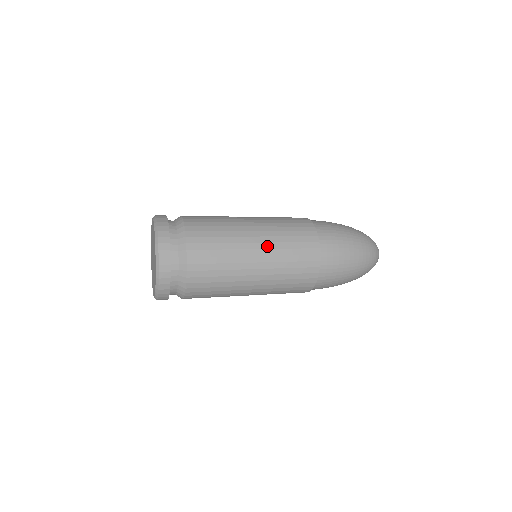
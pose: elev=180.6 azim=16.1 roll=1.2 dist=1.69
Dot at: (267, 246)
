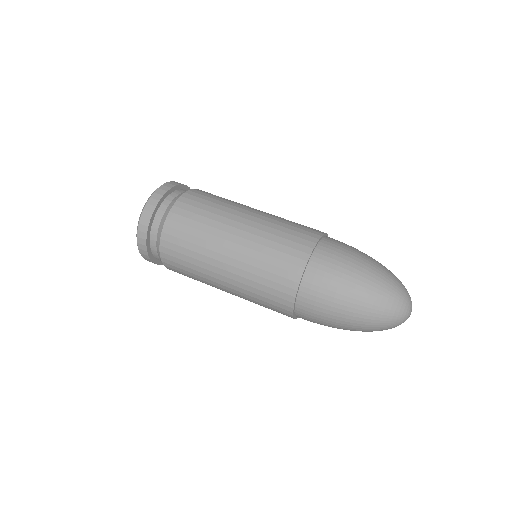
Dot at: (251, 230)
